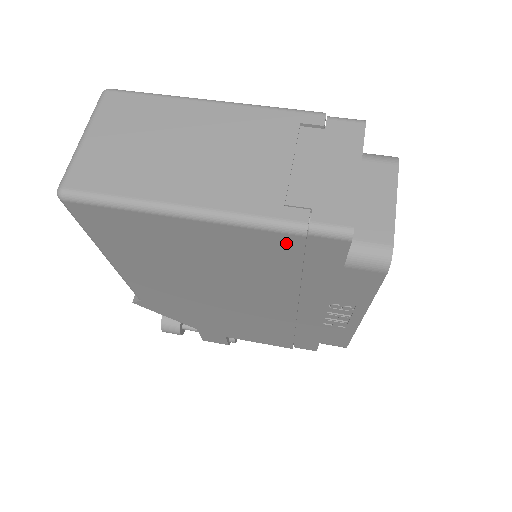
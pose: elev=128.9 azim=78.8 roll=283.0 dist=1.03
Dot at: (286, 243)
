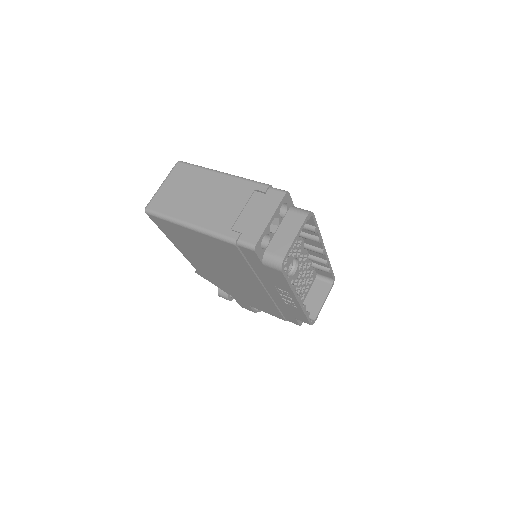
Dot at: (232, 248)
